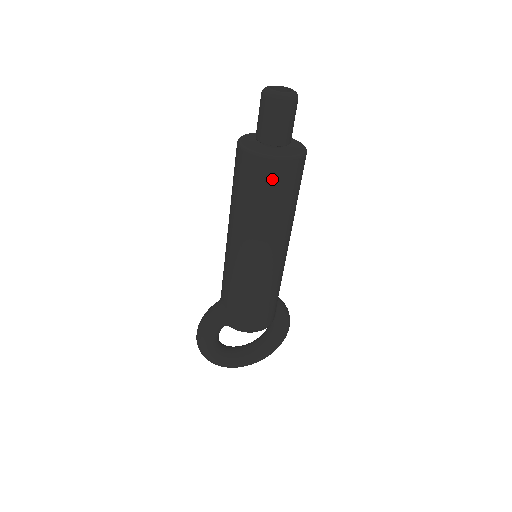
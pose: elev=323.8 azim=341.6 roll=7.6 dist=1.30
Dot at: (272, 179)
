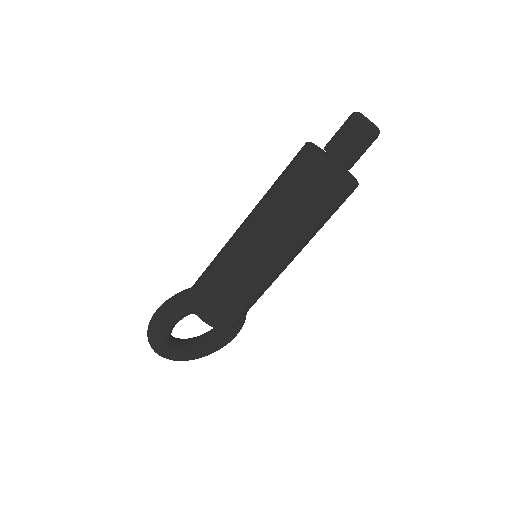
Dot at: (331, 194)
